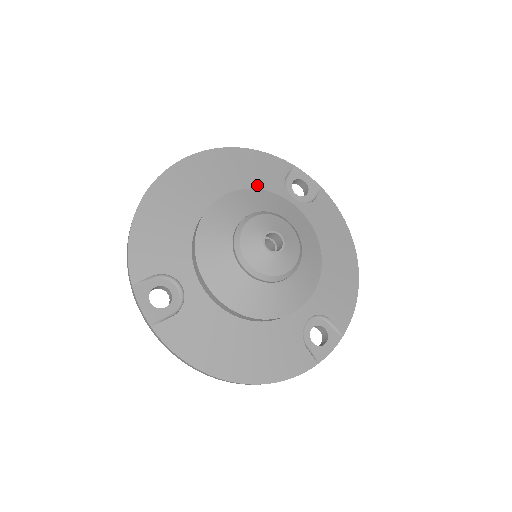
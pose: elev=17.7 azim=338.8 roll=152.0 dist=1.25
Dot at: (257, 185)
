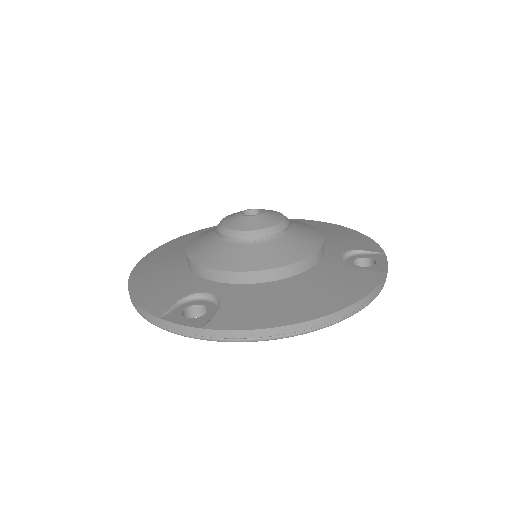
Dot at: occluded
